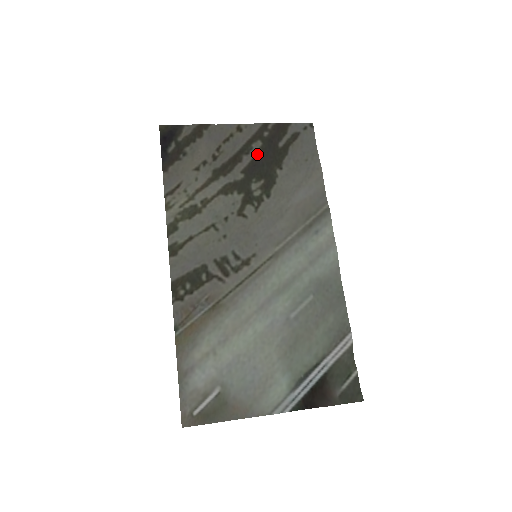
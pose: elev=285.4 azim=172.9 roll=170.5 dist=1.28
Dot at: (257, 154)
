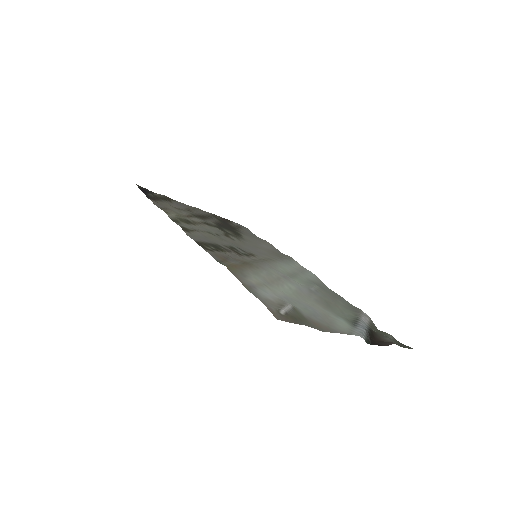
Dot at: (218, 222)
